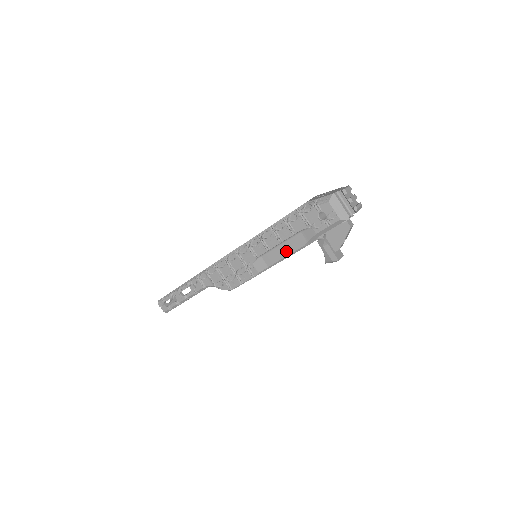
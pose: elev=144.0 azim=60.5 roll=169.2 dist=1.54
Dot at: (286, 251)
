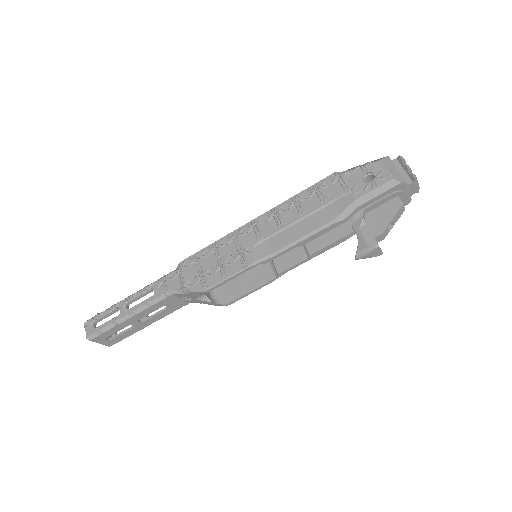
Dot at: (306, 229)
